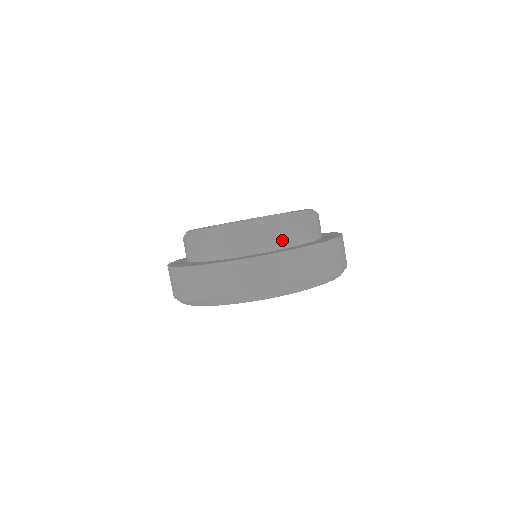
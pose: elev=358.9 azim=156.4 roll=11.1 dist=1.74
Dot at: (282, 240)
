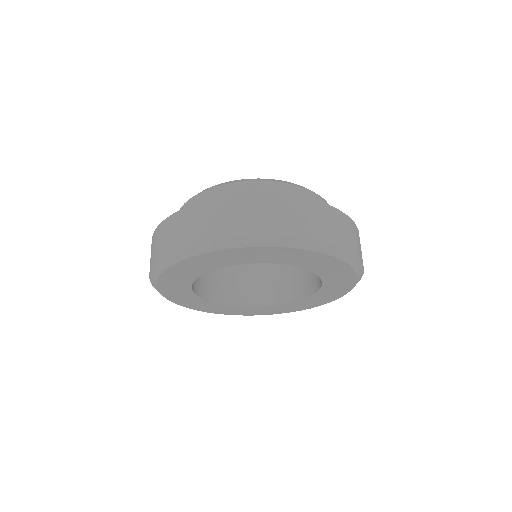
Dot at: occluded
